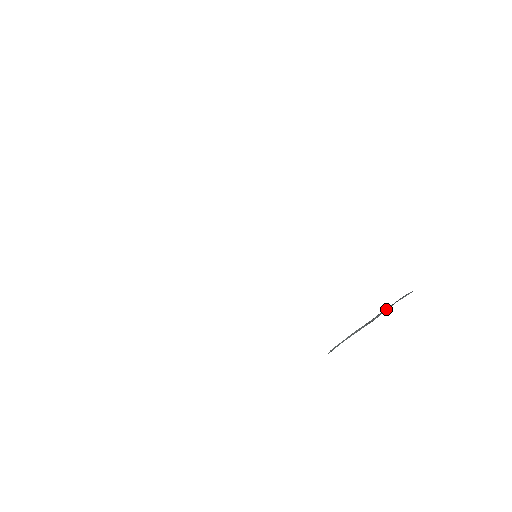
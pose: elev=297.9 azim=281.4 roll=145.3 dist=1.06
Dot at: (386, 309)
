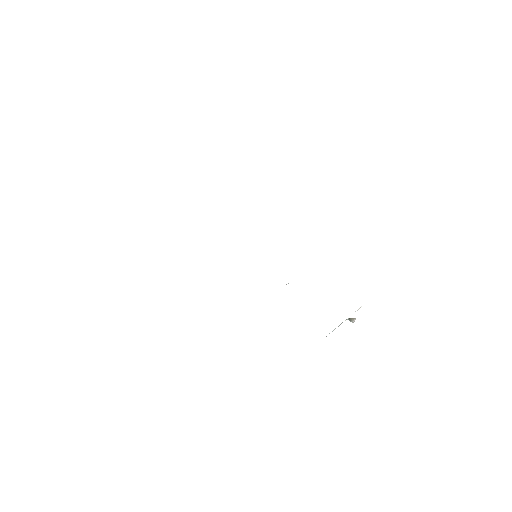
Dot at: occluded
